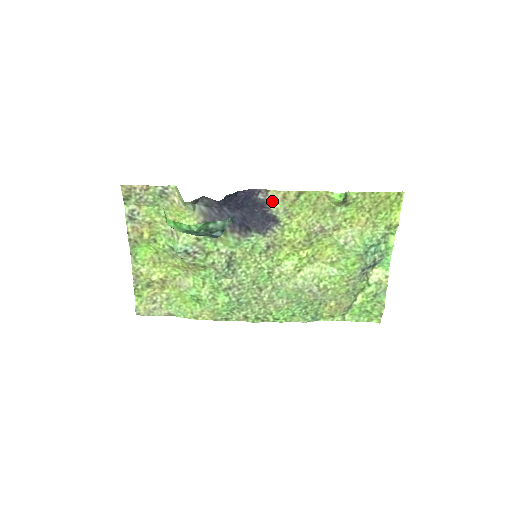
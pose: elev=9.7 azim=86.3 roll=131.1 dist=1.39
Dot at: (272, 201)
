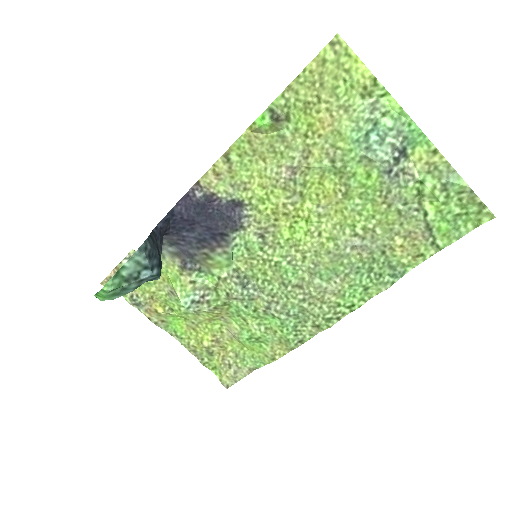
Dot at: (212, 189)
